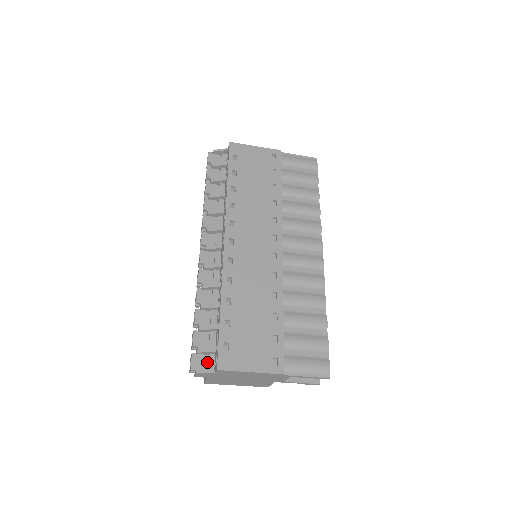
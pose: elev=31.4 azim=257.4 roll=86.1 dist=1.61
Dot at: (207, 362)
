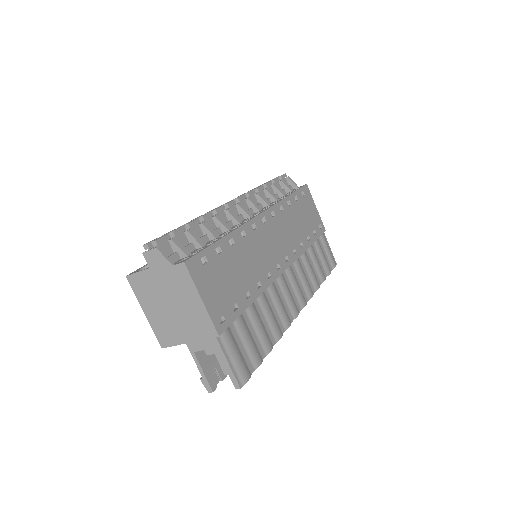
Dot at: (169, 255)
